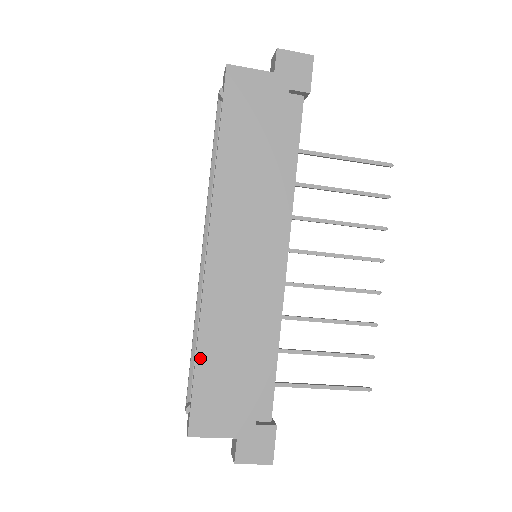
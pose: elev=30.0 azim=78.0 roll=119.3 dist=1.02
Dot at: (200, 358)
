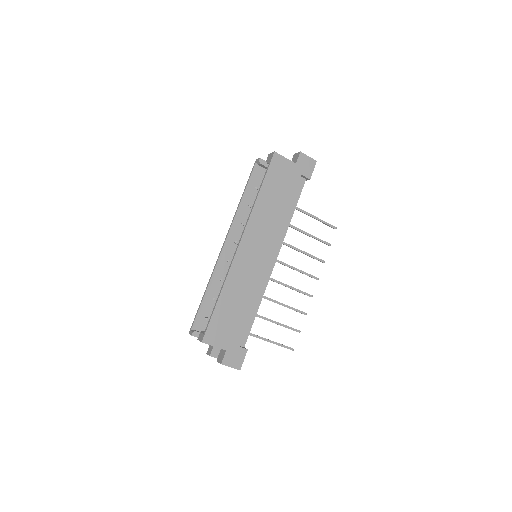
Dot at: (220, 301)
